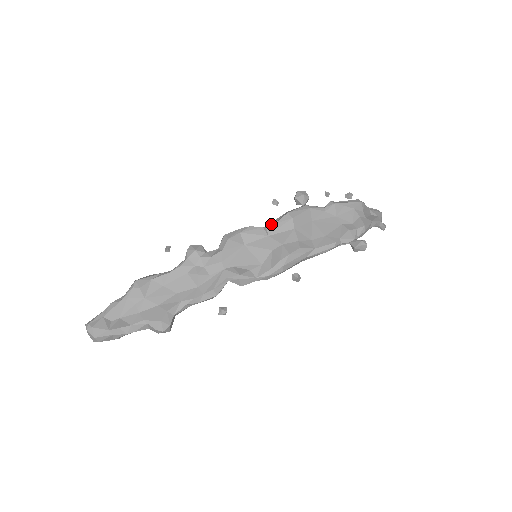
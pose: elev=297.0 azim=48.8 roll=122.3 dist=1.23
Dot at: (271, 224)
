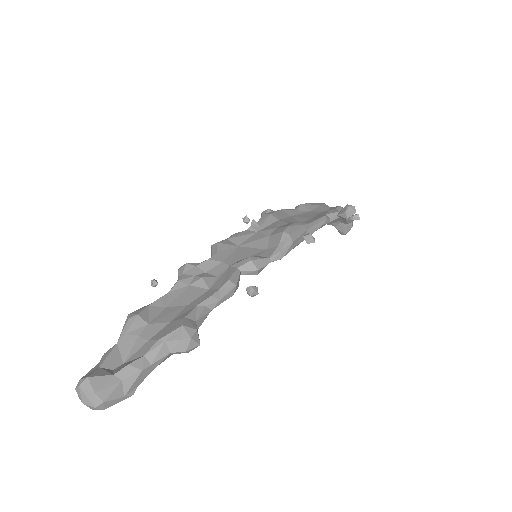
Dot at: (253, 220)
